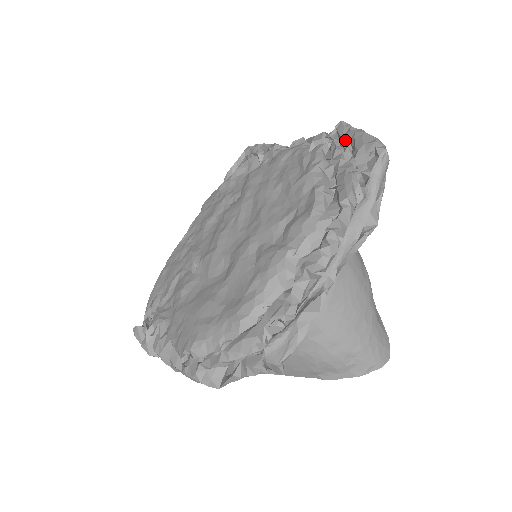
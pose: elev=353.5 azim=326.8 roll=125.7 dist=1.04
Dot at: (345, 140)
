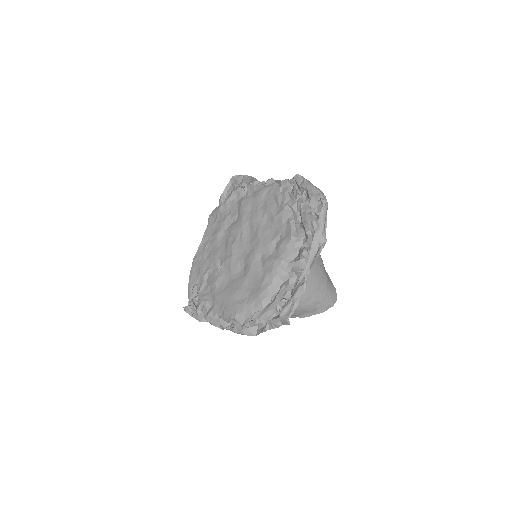
Dot at: (301, 188)
